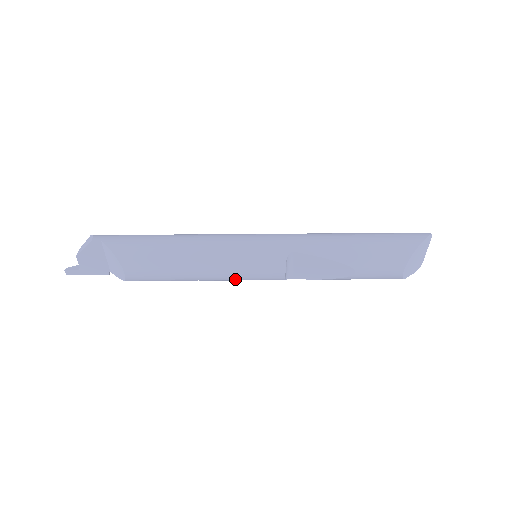
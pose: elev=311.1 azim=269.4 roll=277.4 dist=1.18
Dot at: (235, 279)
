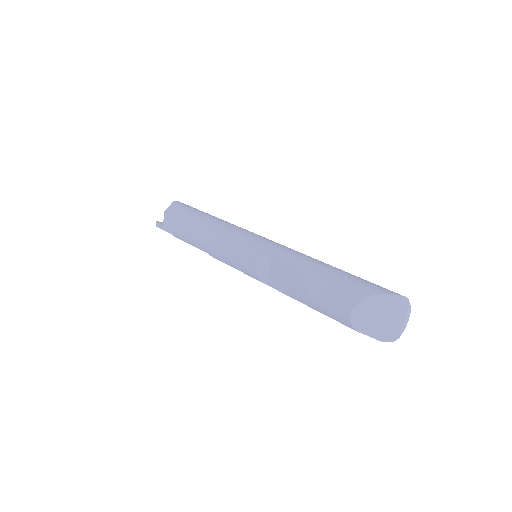
Dot at: (228, 262)
